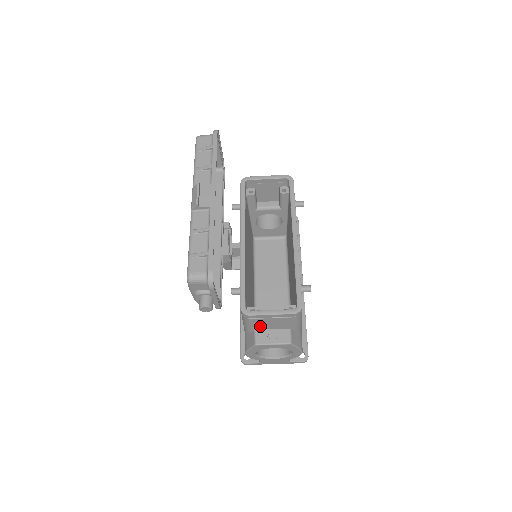
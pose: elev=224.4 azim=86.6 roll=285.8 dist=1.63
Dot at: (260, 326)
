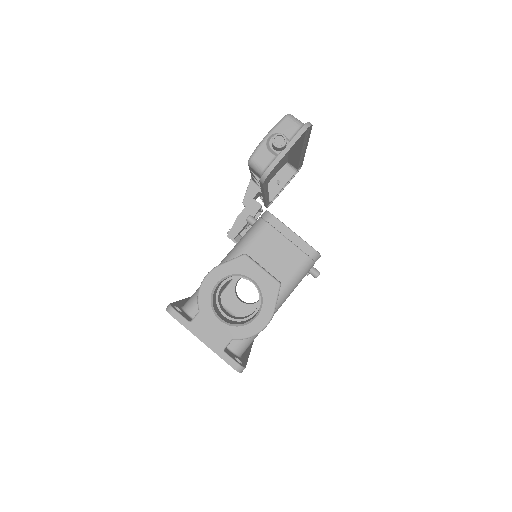
Dot at: (259, 250)
